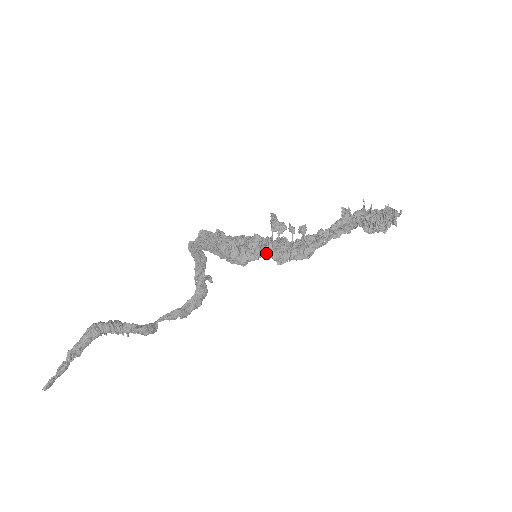
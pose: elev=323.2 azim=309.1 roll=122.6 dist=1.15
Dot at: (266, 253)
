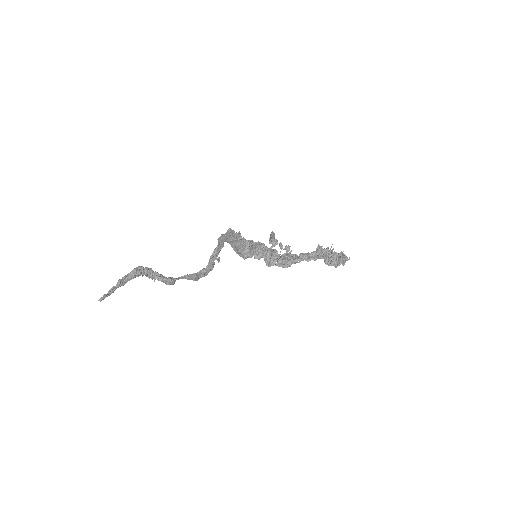
Dot at: (262, 256)
